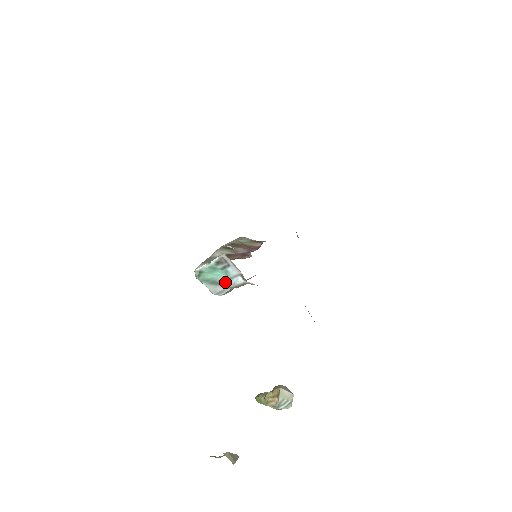
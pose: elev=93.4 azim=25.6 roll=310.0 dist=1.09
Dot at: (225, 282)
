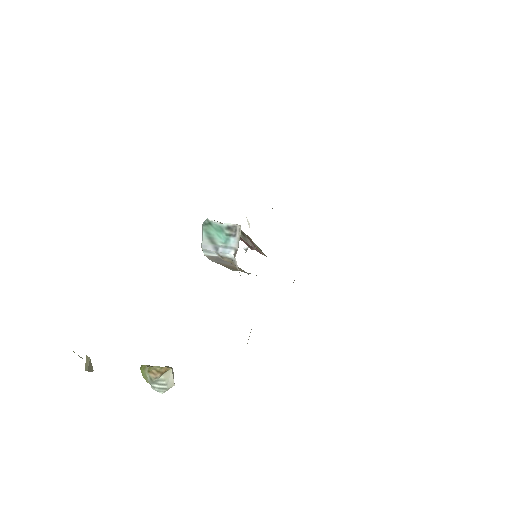
Dot at: (219, 246)
